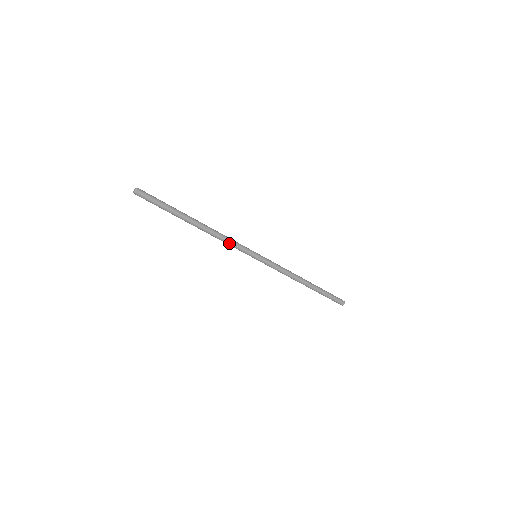
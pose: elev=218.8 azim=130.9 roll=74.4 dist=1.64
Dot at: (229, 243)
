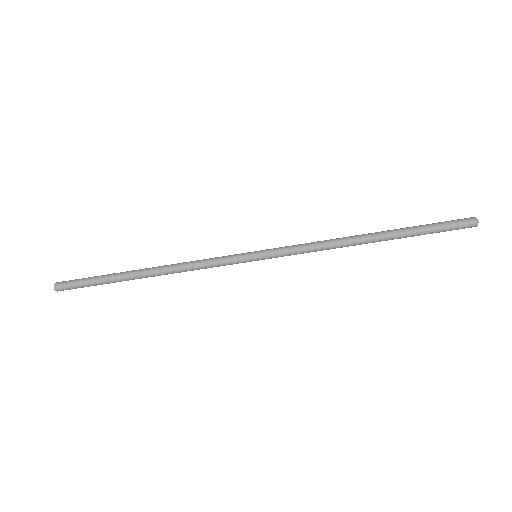
Dot at: (202, 266)
